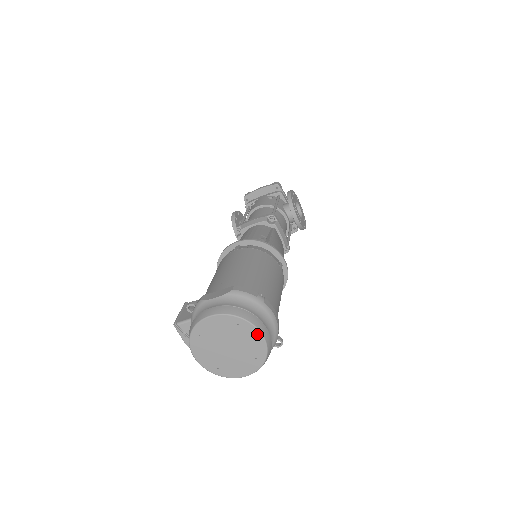
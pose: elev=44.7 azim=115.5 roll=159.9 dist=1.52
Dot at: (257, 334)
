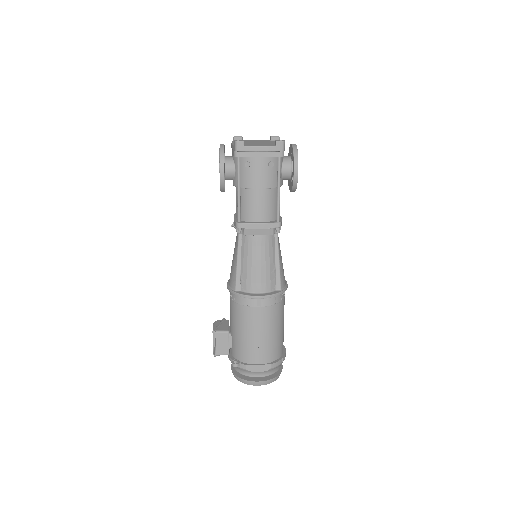
Dot at: occluded
